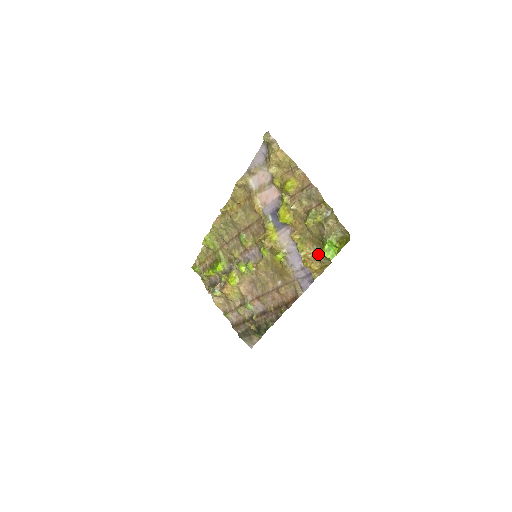
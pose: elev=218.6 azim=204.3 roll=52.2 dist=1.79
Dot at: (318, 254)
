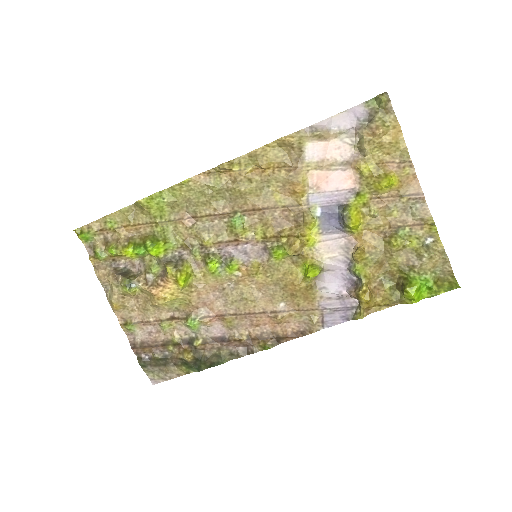
Dot at: (383, 287)
